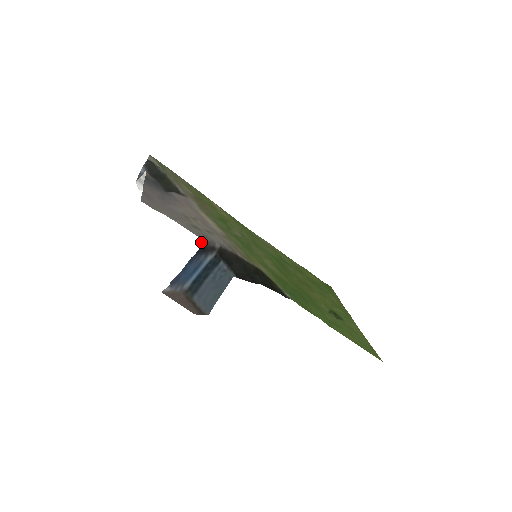
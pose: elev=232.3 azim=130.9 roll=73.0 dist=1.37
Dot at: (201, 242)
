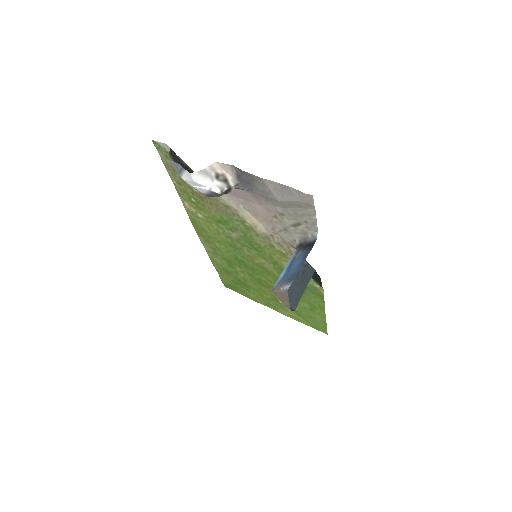
Dot at: (315, 238)
